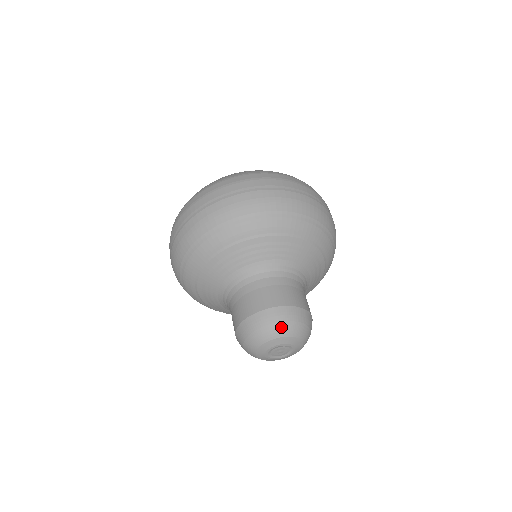
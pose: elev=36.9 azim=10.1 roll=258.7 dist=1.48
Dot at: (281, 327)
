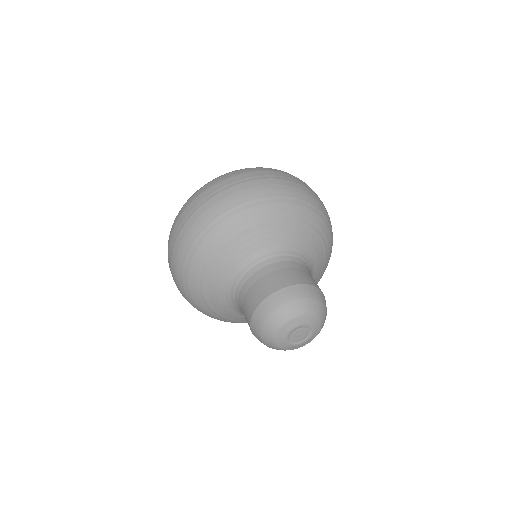
Dot at: (276, 317)
